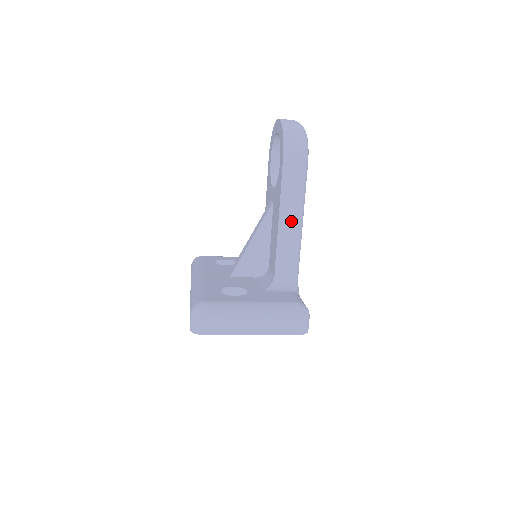
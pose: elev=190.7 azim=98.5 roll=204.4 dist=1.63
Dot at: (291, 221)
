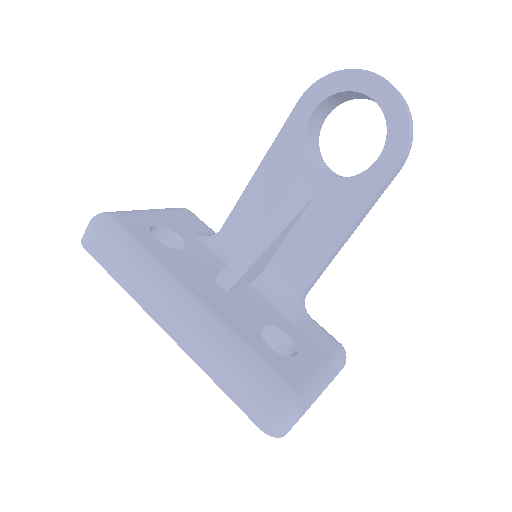
Dot at: occluded
